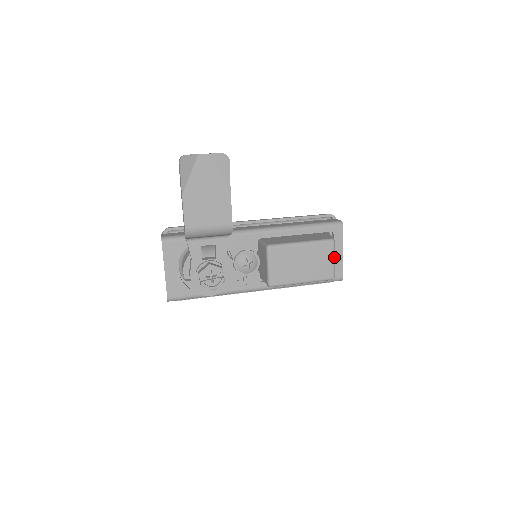
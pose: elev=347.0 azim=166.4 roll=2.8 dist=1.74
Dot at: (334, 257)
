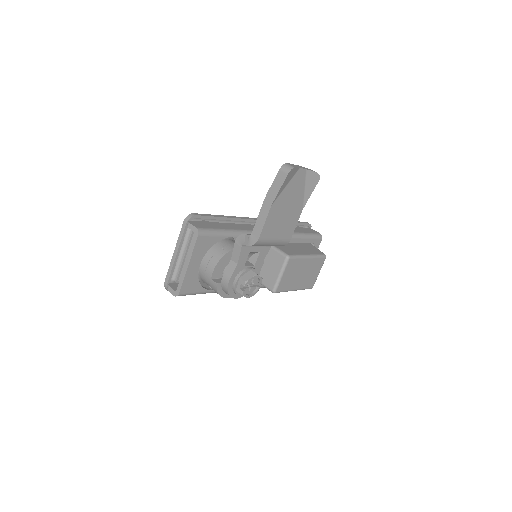
Dot at: occluded
